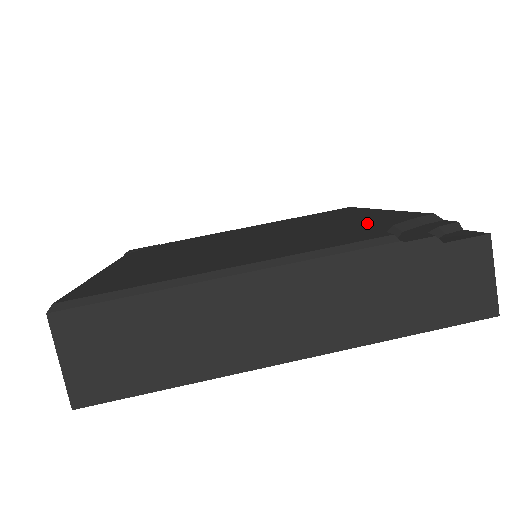
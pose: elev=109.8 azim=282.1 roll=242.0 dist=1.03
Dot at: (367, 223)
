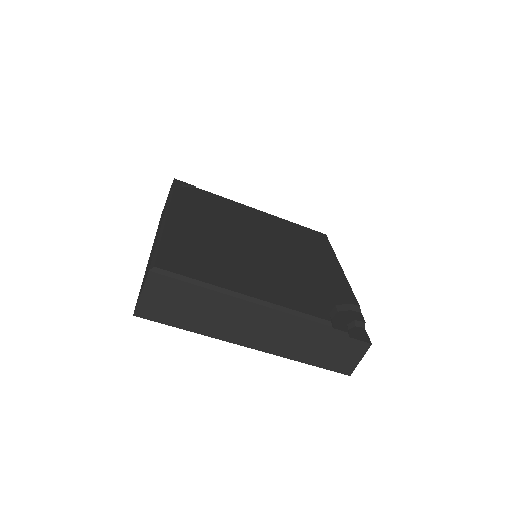
Dot at: (326, 287)
